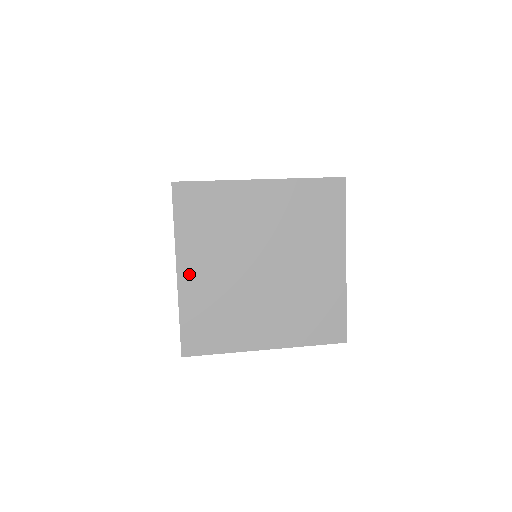
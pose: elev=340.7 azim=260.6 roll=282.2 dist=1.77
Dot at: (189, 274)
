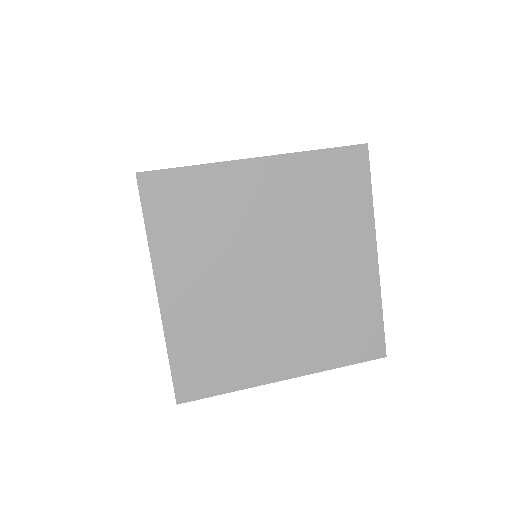
Dot at: (174, 295)
